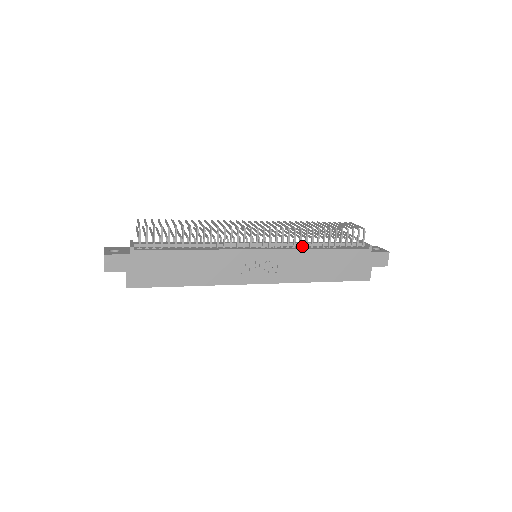
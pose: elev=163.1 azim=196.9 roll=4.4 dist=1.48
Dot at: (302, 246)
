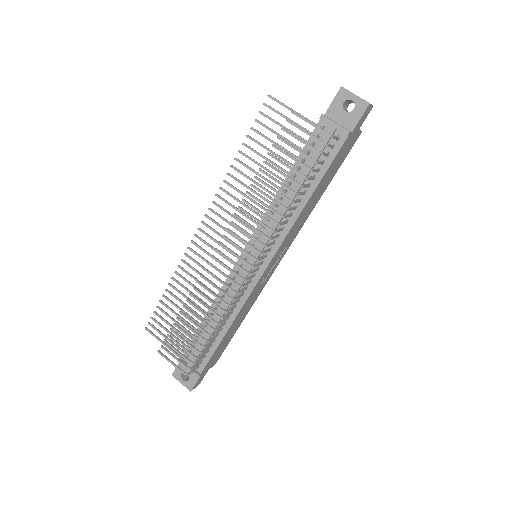
Dot at: (285, 214)
